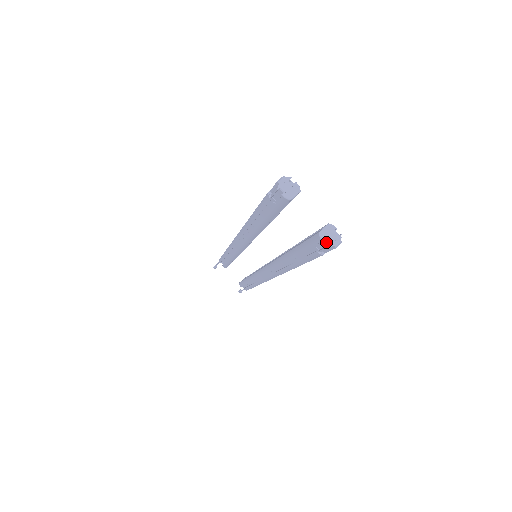
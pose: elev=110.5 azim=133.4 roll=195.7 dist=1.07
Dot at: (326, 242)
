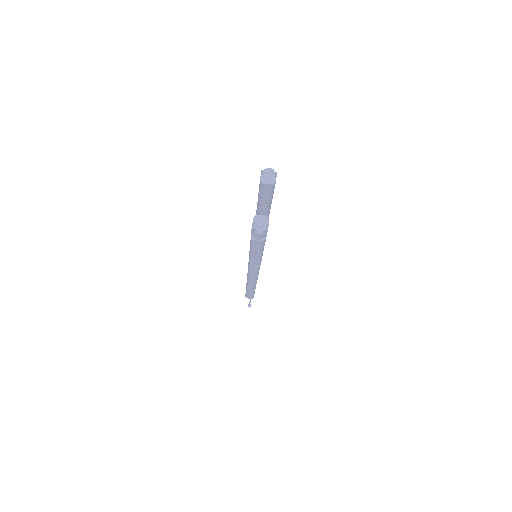
Dot at: (254, 224)
